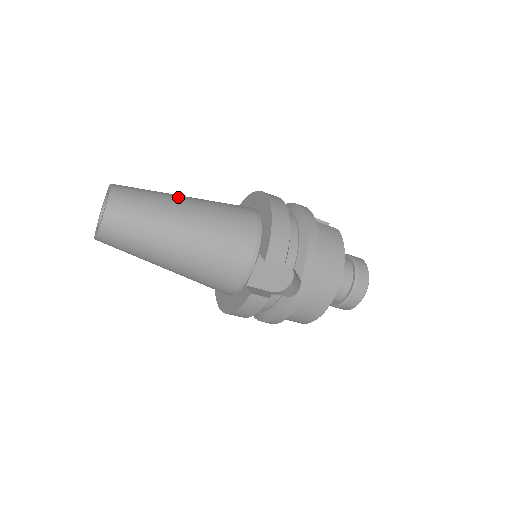
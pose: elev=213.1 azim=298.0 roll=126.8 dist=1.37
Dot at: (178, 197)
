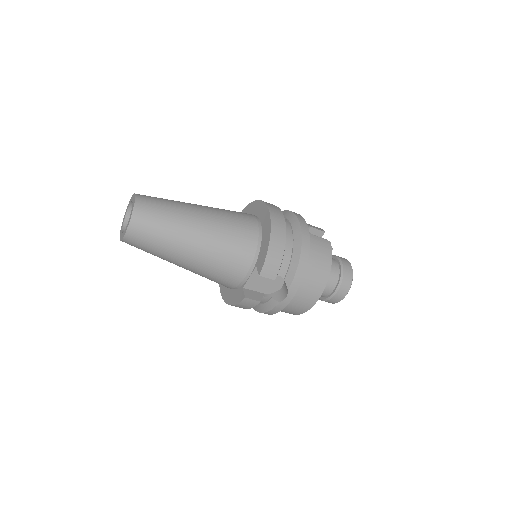
Dot at: (192, 210)
